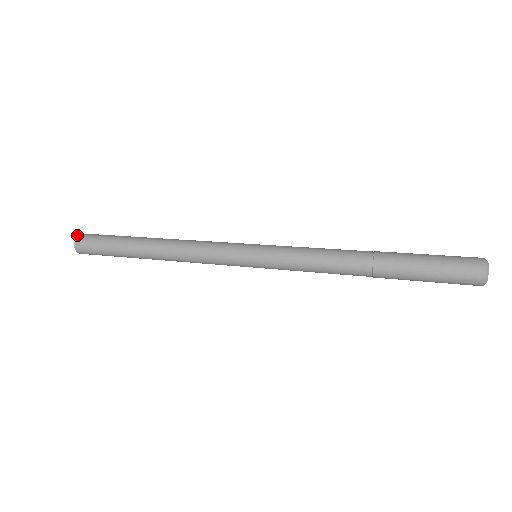
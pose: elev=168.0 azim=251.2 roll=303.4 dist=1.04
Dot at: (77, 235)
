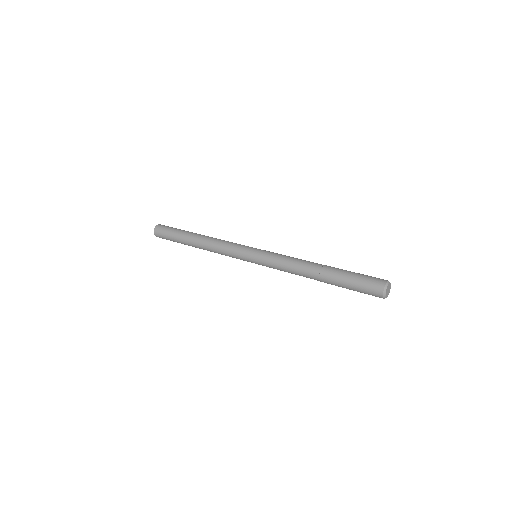
Dot at: occluded
